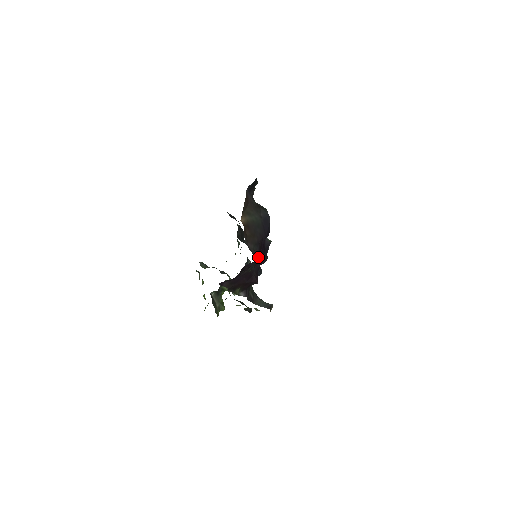
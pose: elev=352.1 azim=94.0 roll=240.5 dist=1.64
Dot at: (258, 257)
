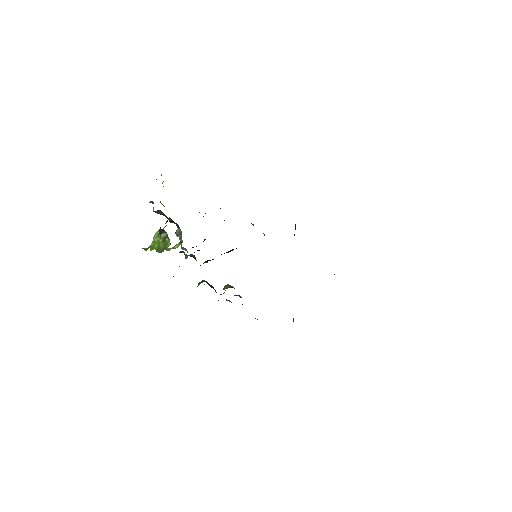
Dot at: occluded
